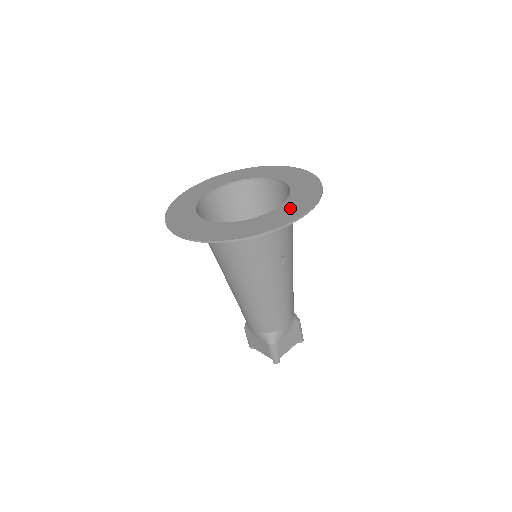
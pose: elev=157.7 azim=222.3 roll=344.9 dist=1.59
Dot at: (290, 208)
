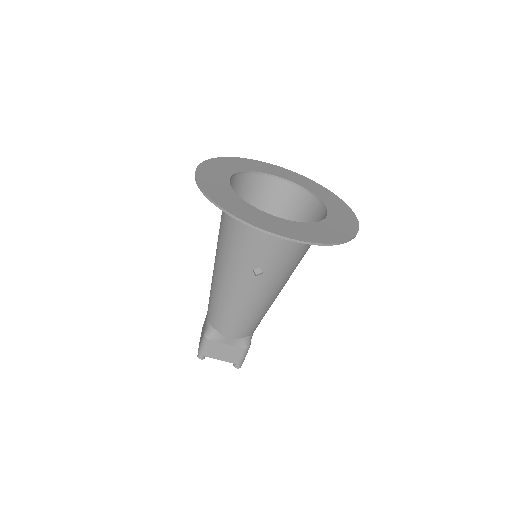
Dot at: (287, 226)
